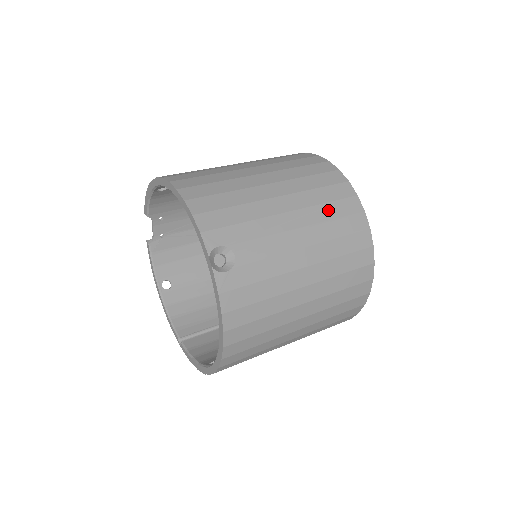
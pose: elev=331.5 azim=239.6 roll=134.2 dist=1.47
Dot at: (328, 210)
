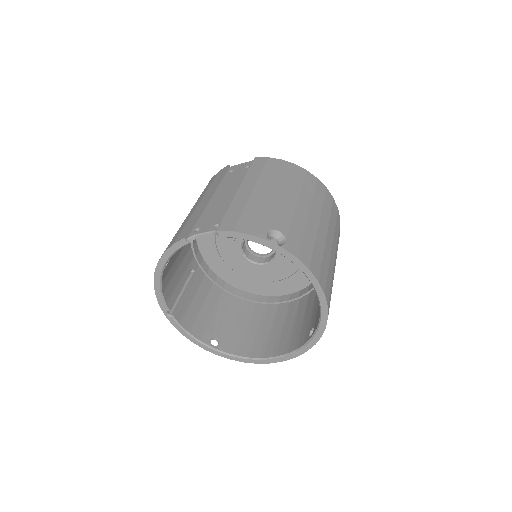
Dot at: occluded
